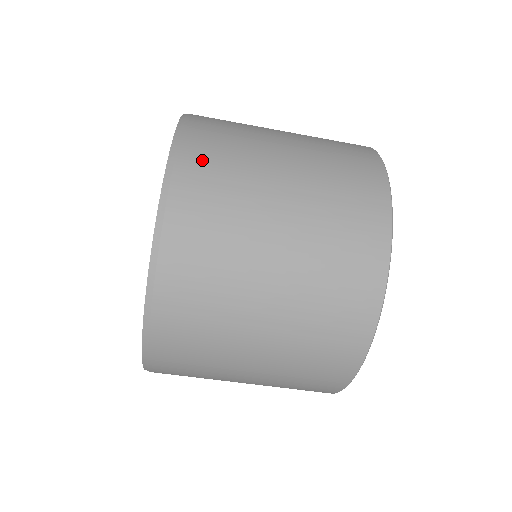
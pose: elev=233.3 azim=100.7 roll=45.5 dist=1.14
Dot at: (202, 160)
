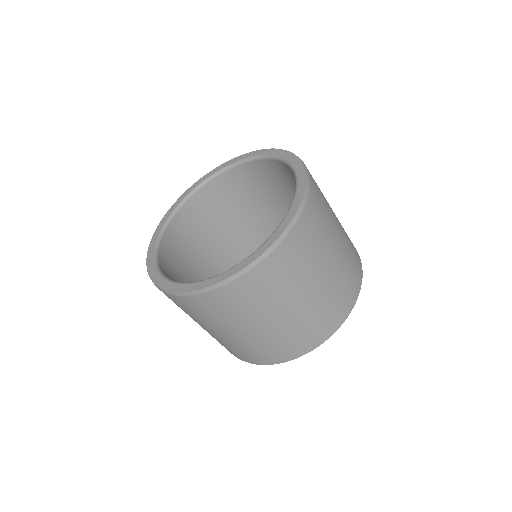
Dot at: (314, 212)
